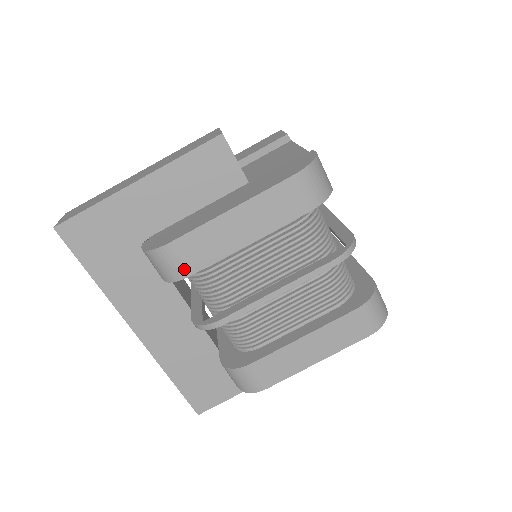
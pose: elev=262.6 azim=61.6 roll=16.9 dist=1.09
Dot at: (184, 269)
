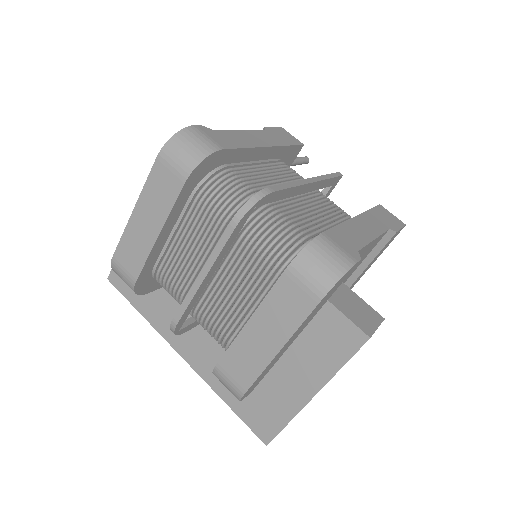
Dot at: (130, 277)
